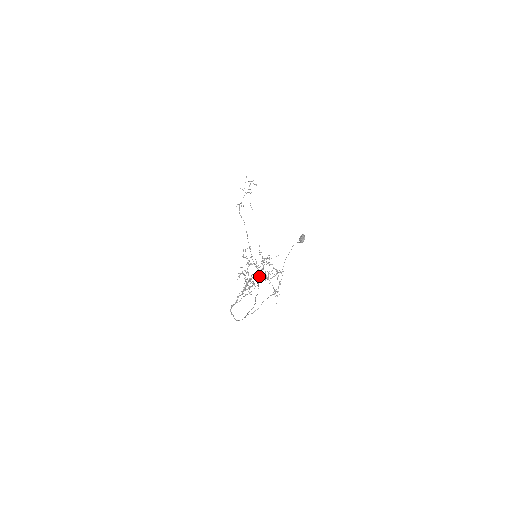
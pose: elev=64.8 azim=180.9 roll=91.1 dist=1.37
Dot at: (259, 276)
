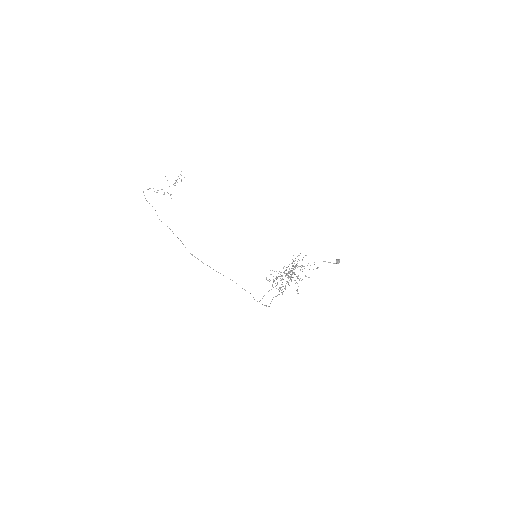
Dot at: occluded
